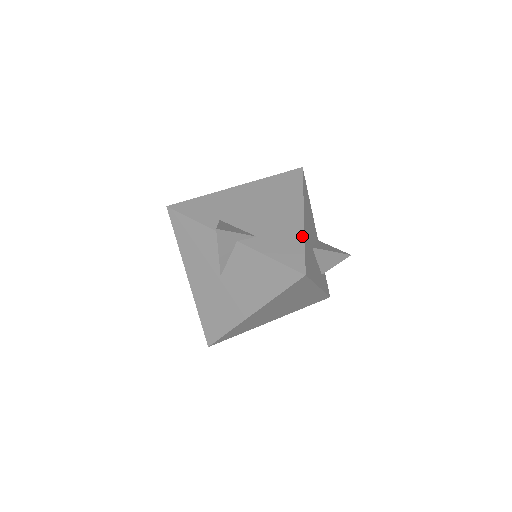
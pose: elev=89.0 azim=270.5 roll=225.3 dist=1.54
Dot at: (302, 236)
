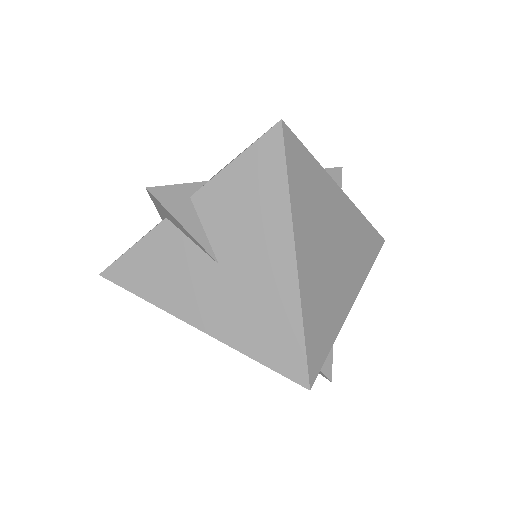
Dot at: occluded
